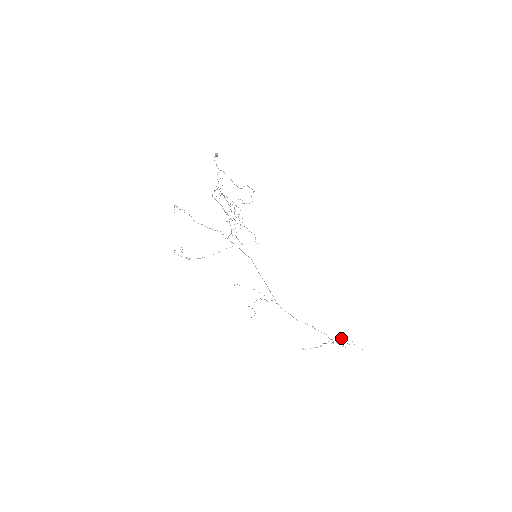
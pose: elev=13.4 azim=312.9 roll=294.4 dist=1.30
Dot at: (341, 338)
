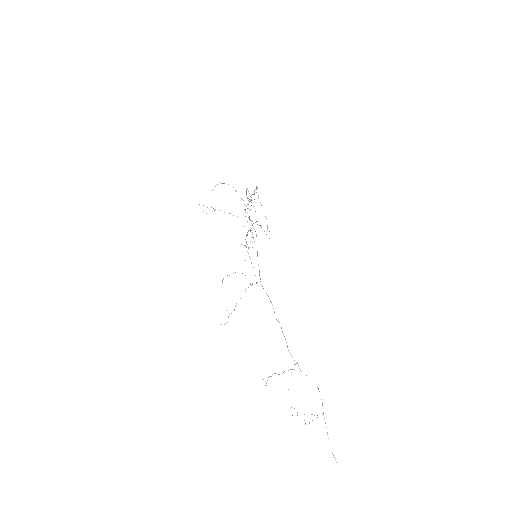
Dot at: occluded
